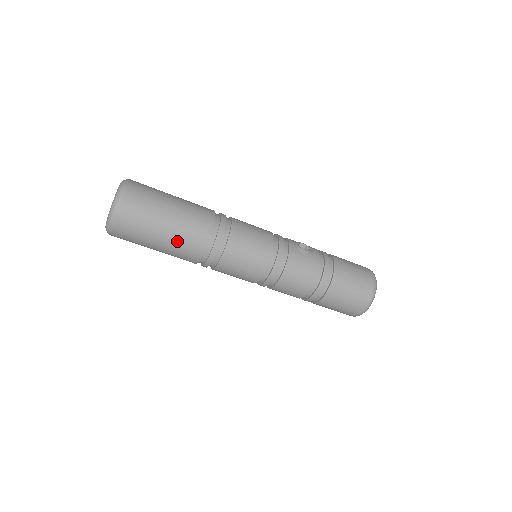
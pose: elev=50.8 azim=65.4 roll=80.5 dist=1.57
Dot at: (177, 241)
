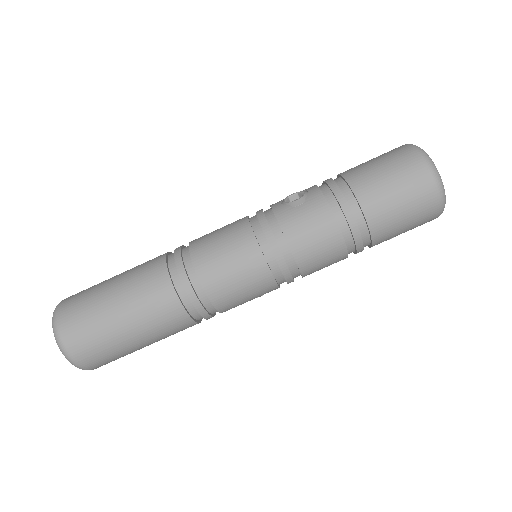
Dot at: (147, 321)
